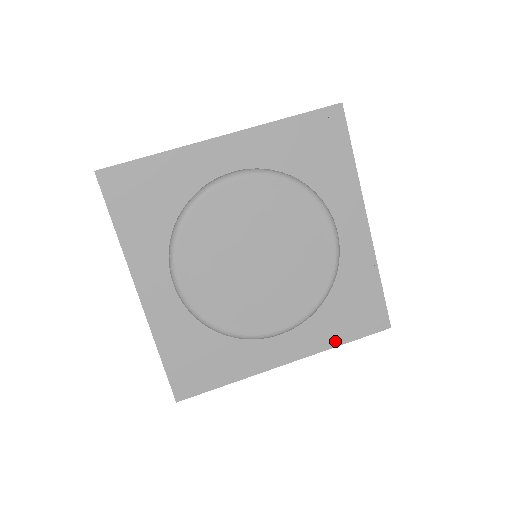
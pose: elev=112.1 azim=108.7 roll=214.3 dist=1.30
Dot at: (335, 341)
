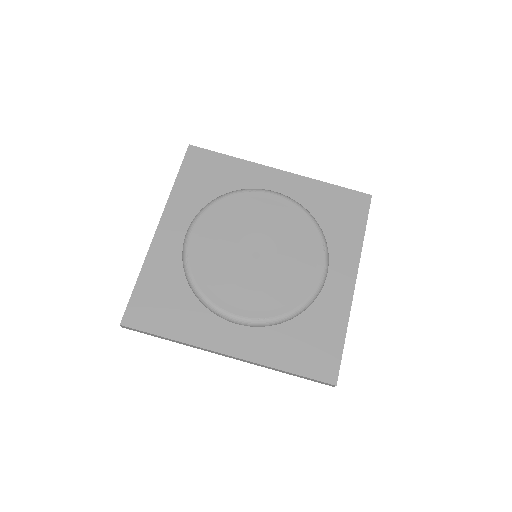
Dot at: (280, 363)
